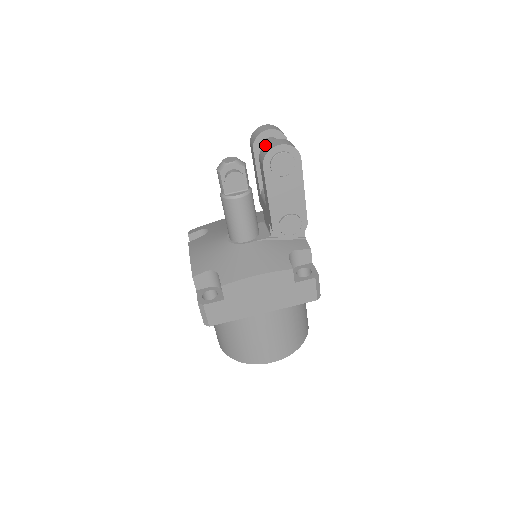
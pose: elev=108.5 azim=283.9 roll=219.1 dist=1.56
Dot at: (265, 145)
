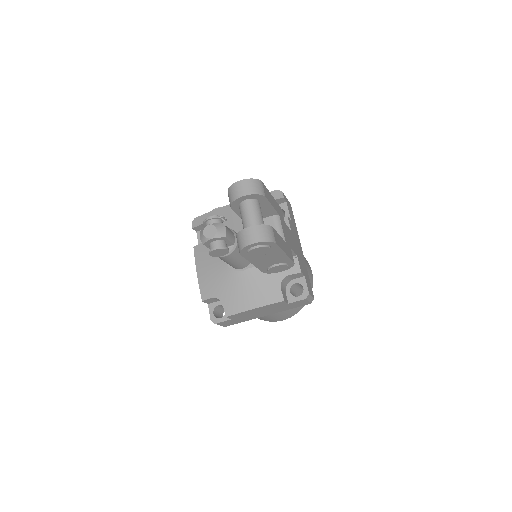
Dot at: (239, 233)
